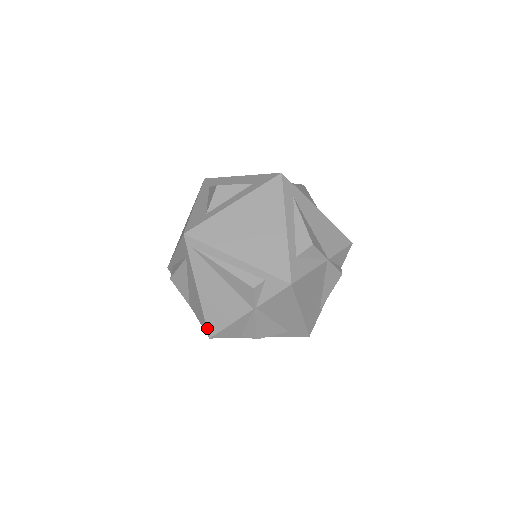
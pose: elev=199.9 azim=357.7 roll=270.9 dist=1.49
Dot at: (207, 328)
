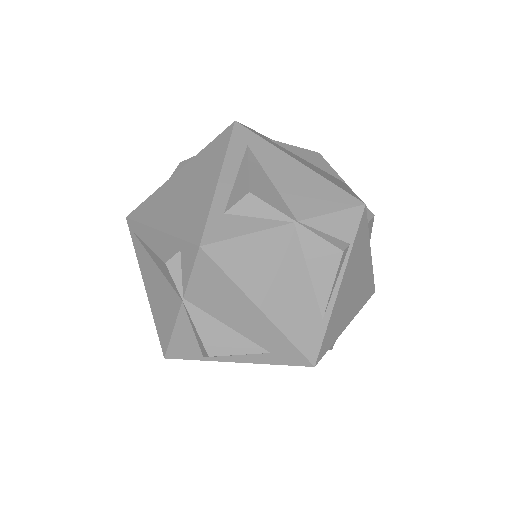
Dot at: (160, 342)
